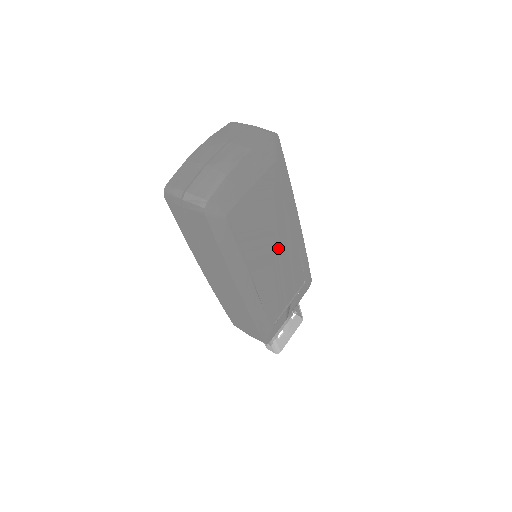
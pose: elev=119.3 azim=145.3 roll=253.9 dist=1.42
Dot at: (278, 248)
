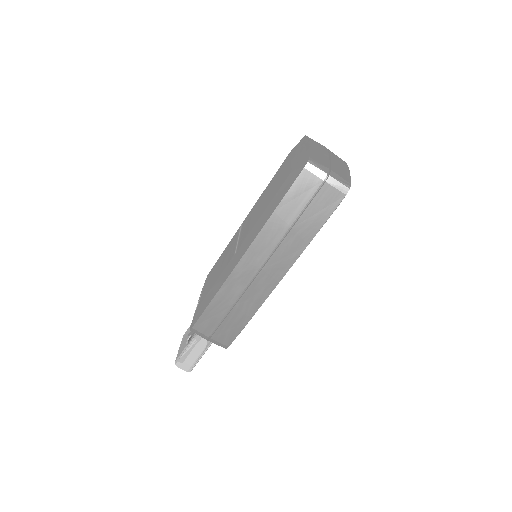
Dot at: occluded
